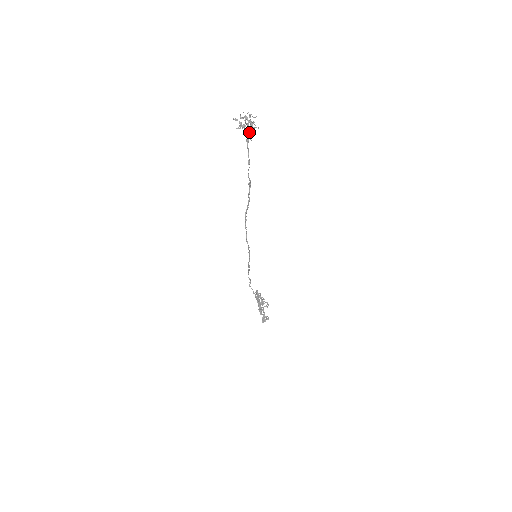
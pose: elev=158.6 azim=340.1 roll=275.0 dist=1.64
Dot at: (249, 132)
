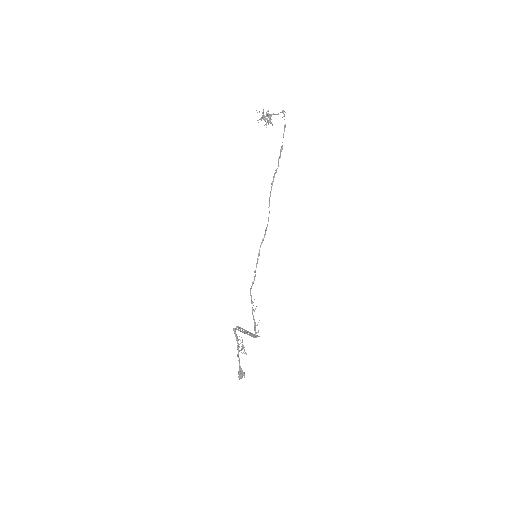
Dot at: (278, 114)
